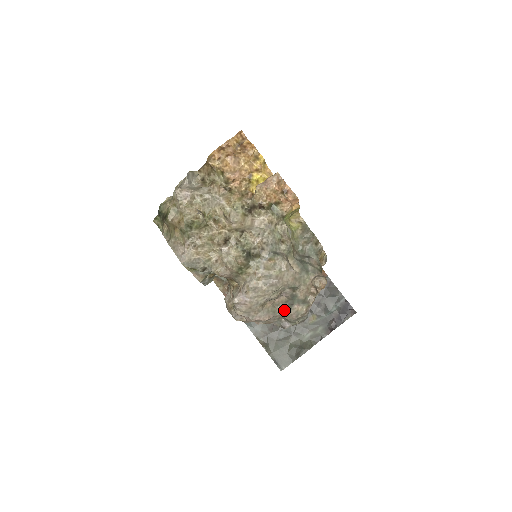
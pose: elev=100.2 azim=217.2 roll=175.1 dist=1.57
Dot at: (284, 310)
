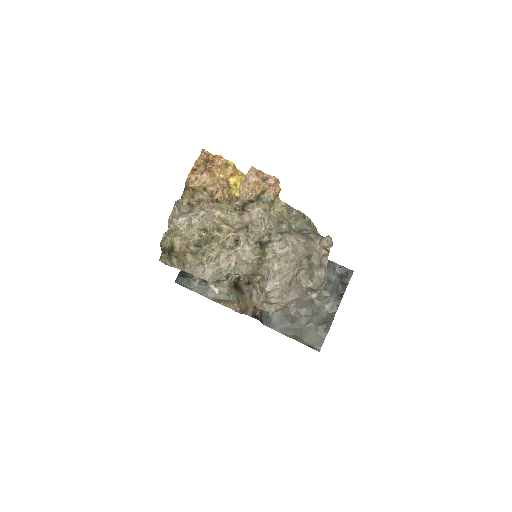
Dot at: (308, 282)
